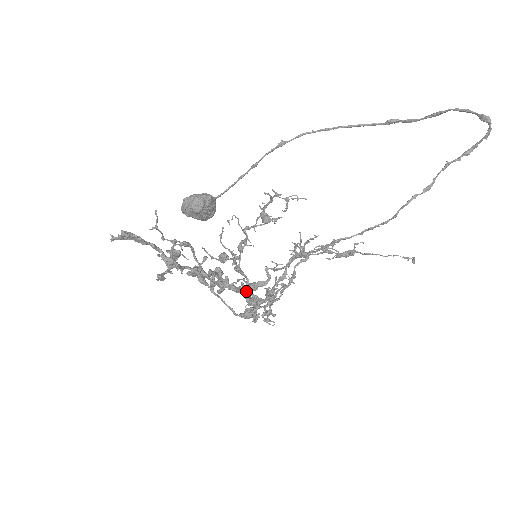
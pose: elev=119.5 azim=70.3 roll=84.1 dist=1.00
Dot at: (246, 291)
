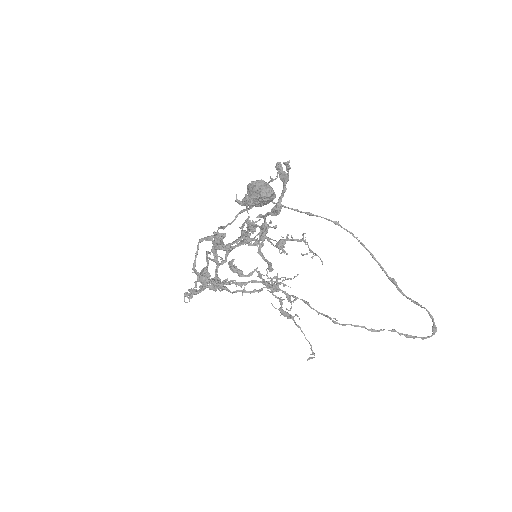
Dot at: occluded
